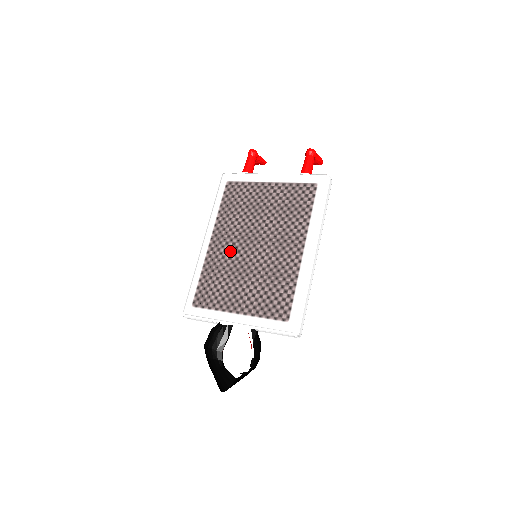
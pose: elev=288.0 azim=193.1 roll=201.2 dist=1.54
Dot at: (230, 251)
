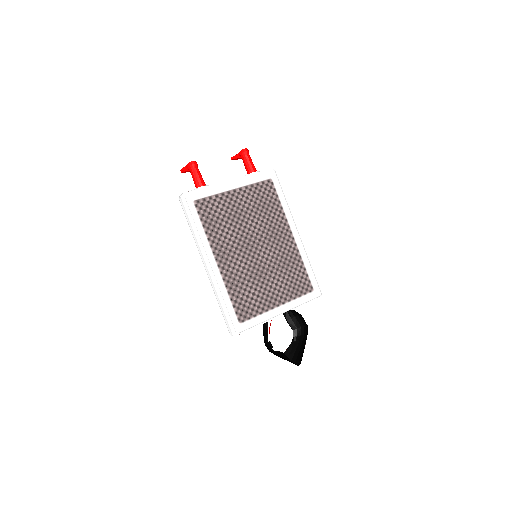
Dot at: (240, 262)
